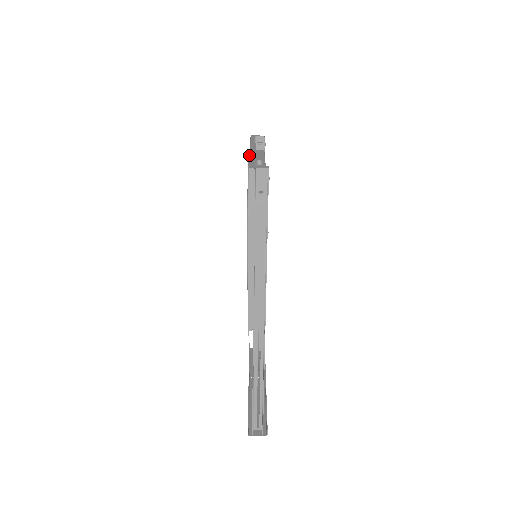
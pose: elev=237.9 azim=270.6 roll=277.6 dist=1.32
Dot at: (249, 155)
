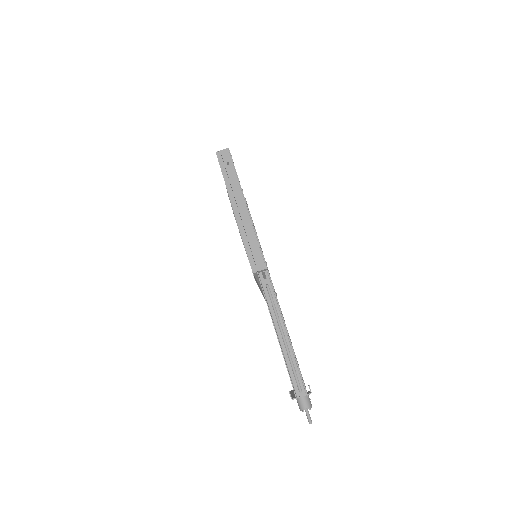
Dot at: occluded
